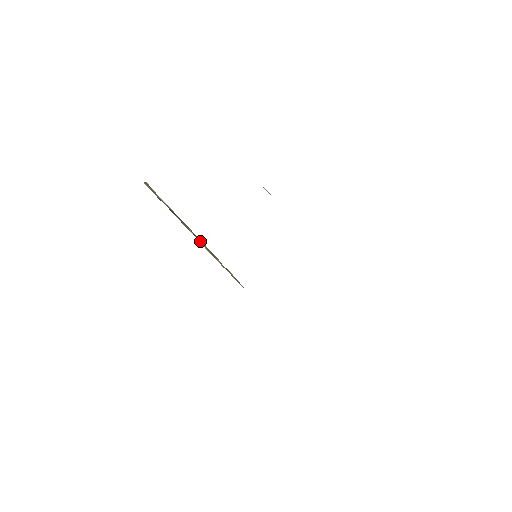
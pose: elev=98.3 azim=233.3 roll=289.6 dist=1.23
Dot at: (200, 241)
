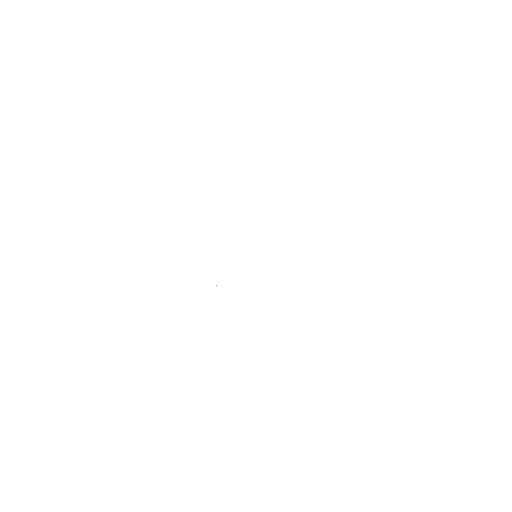
Dot at: occluded
